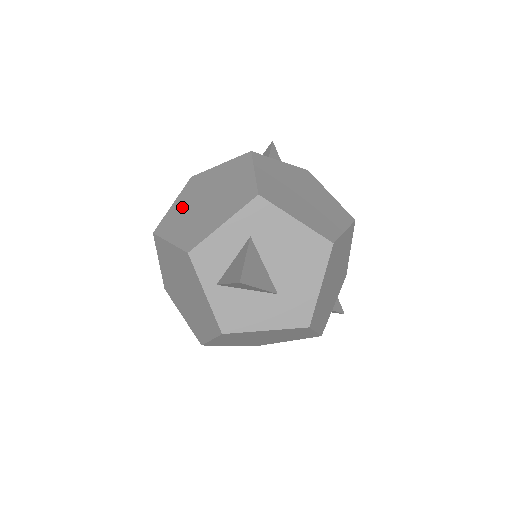
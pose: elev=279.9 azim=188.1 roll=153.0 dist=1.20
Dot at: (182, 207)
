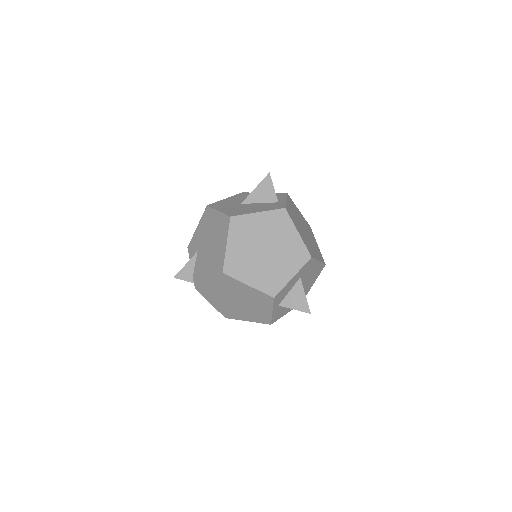
Dot at: (241, 252)
